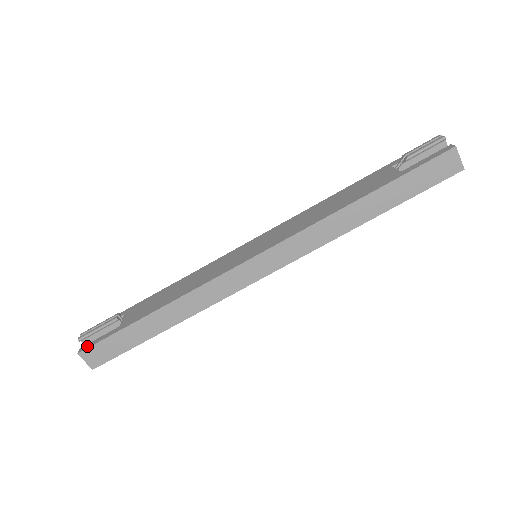
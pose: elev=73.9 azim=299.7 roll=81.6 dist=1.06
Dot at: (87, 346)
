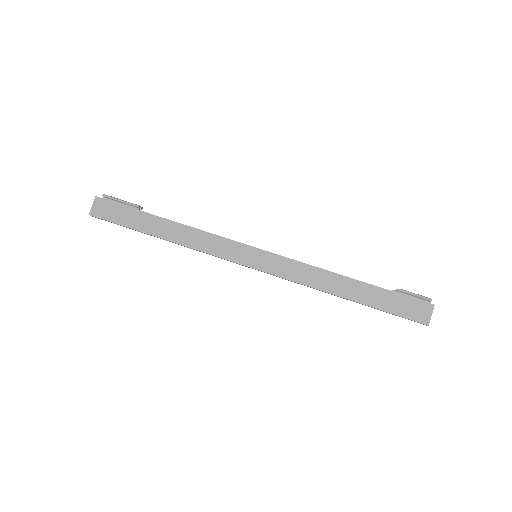
Dot at: (105, 199)
